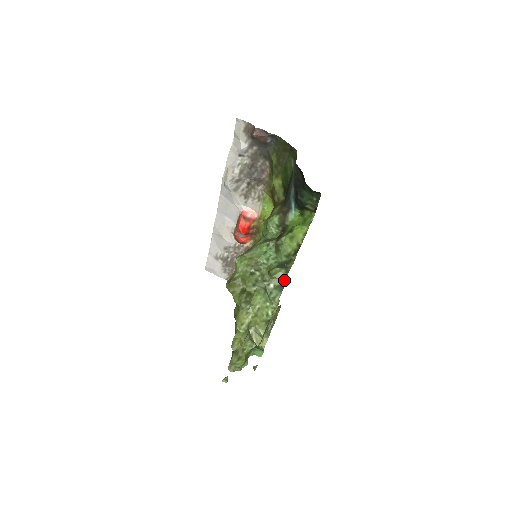
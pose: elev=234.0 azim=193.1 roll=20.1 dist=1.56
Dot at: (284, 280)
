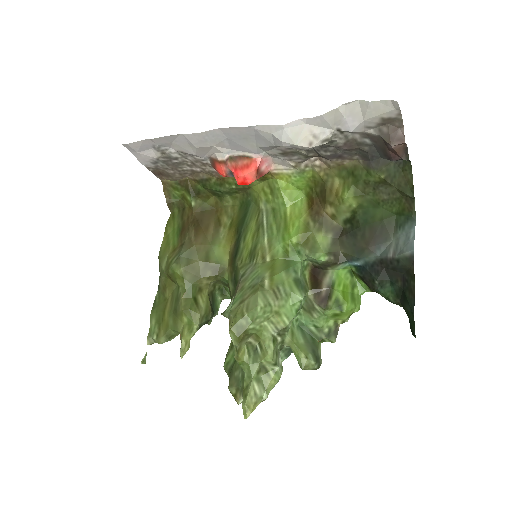
Dot at: occluded
